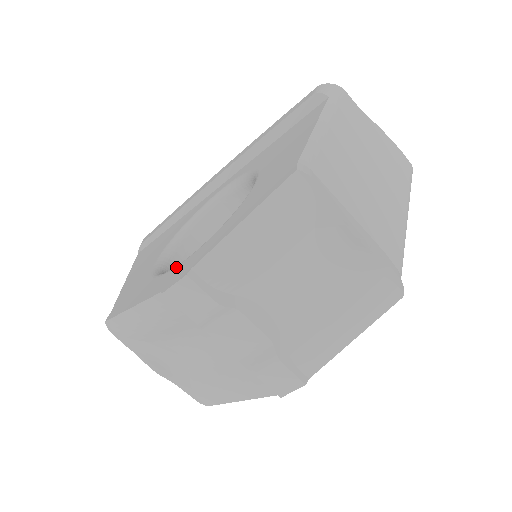
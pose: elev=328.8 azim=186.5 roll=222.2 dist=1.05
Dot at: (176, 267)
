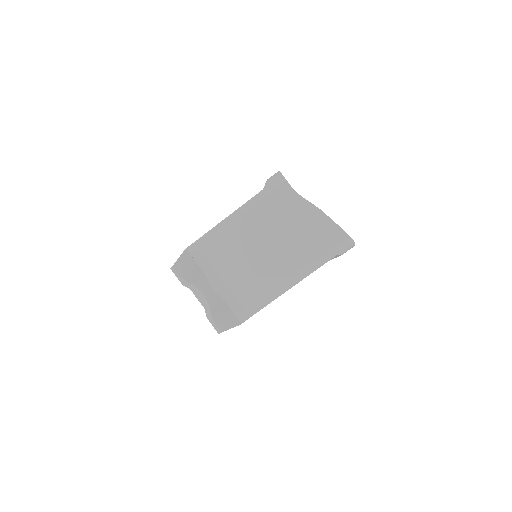
Dot at: occluded
